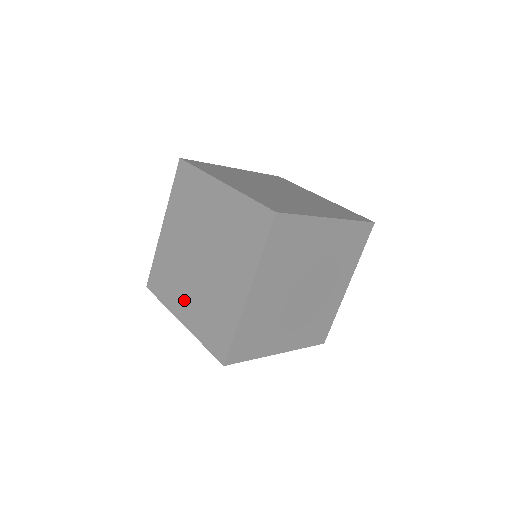
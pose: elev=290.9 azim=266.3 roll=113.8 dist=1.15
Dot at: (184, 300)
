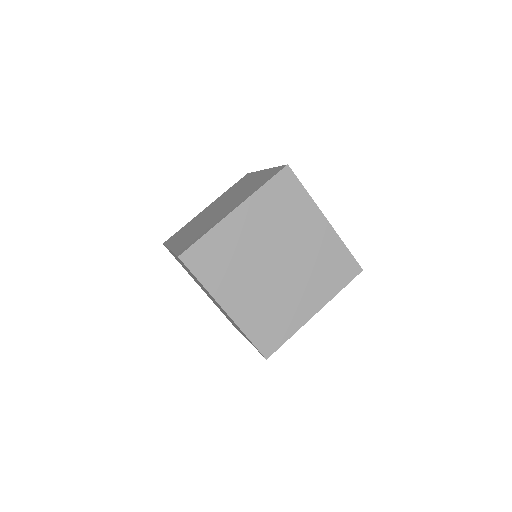
Dot at: (184, 236)
